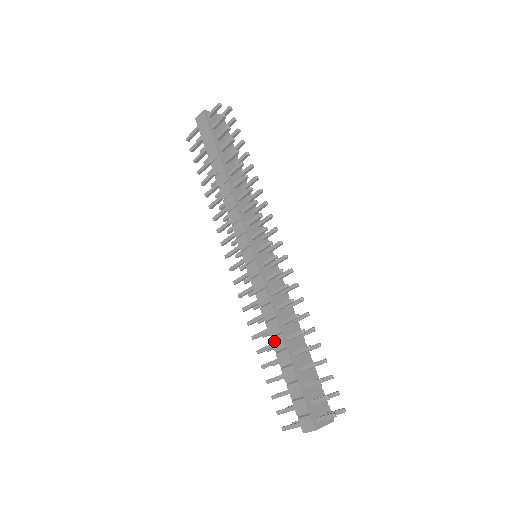
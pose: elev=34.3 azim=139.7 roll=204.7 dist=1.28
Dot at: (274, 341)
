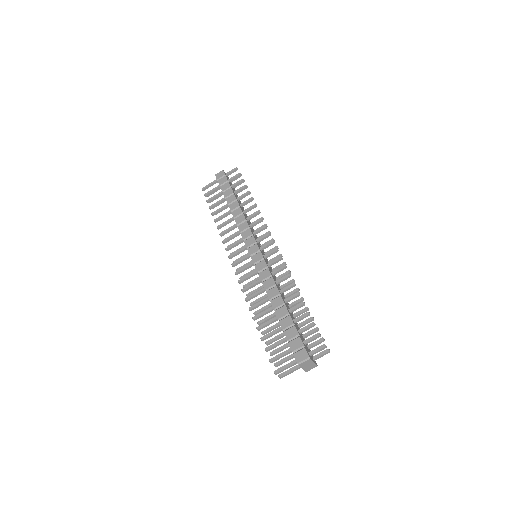
Dot at: (274, 302)
